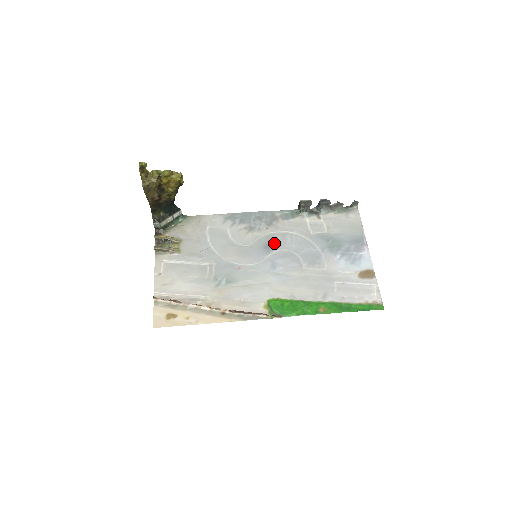
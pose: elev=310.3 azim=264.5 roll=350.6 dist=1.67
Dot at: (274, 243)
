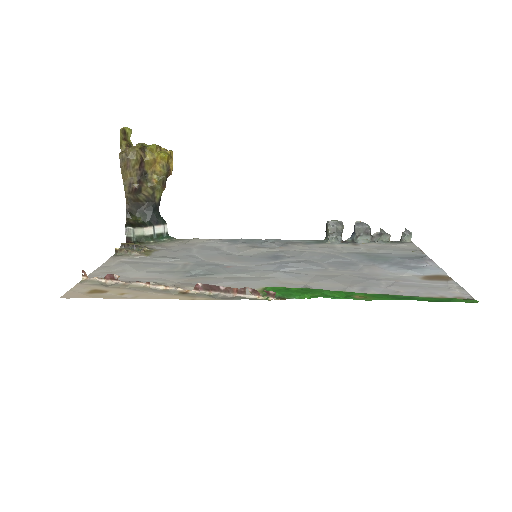
Dot at: (286, 255)
